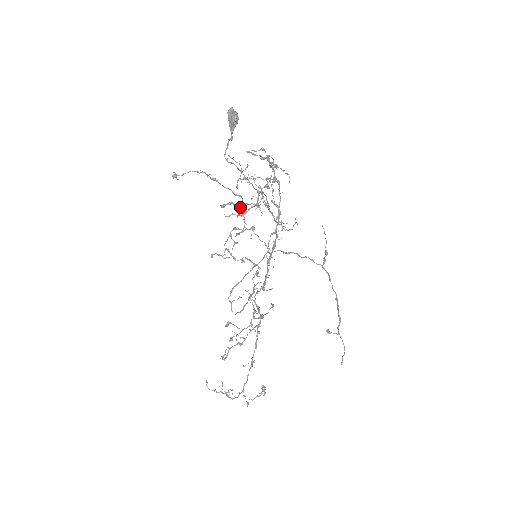
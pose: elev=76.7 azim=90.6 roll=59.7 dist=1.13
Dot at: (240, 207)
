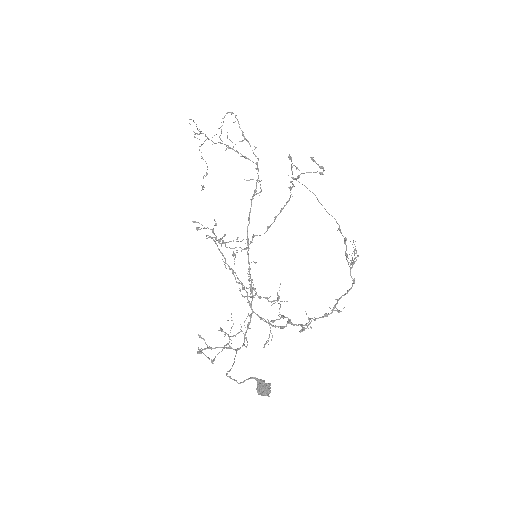
Dot at: occluded
